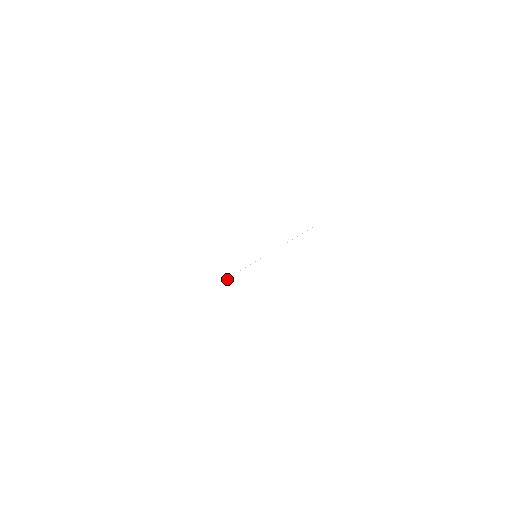
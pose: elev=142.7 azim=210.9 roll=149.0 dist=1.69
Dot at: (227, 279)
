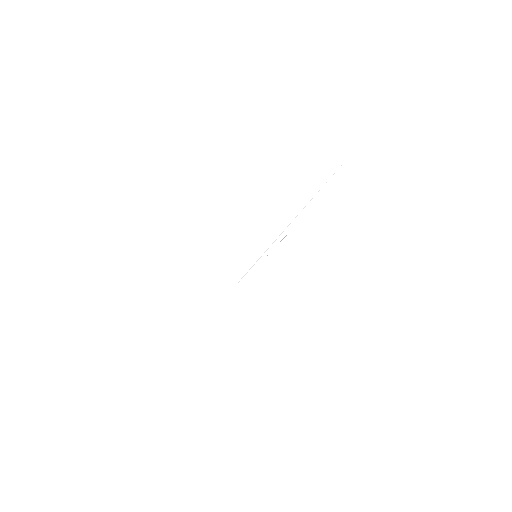
Dot at: occluded
